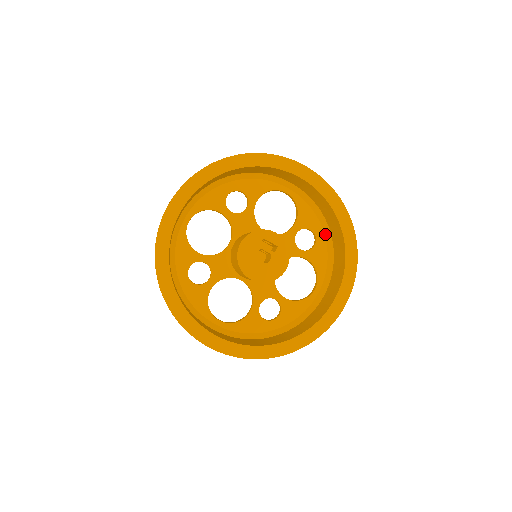
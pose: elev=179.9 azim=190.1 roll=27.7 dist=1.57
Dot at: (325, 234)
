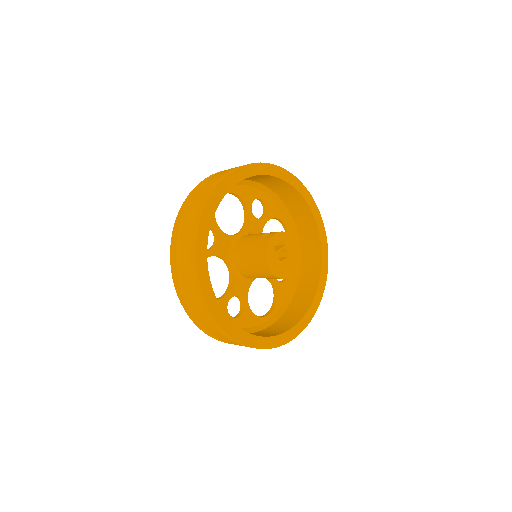
Dot at: (264, 191)
